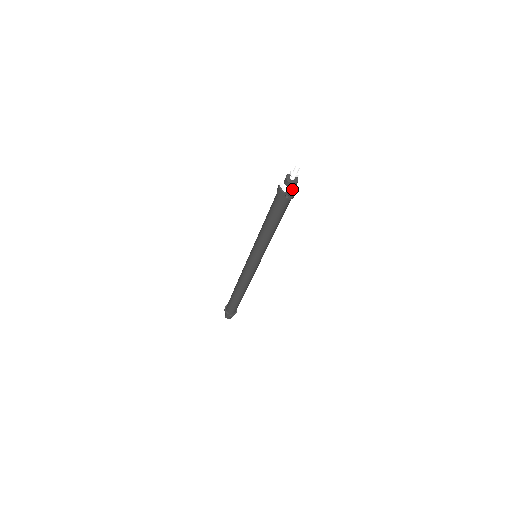
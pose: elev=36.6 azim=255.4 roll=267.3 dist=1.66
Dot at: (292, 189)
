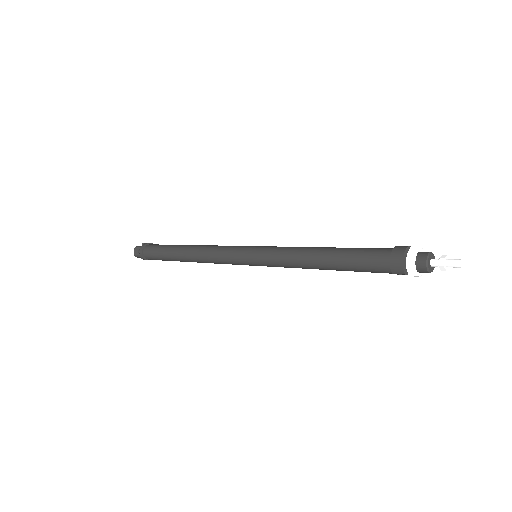
Dot at: (420, 275)
